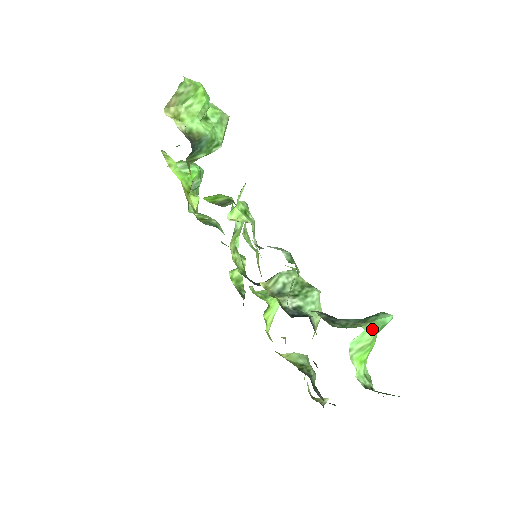
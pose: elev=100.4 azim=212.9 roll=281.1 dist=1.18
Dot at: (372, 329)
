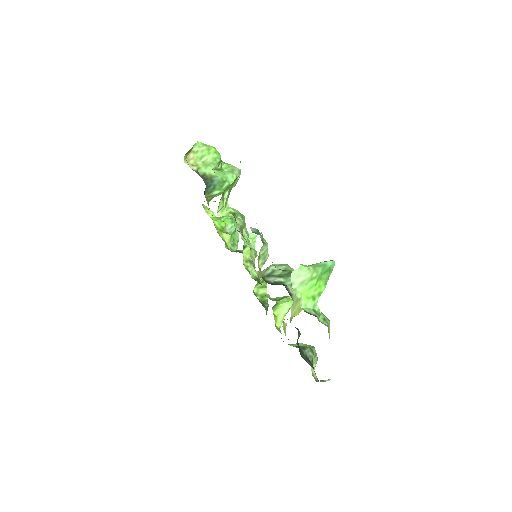
Dot at: (310, 267)
